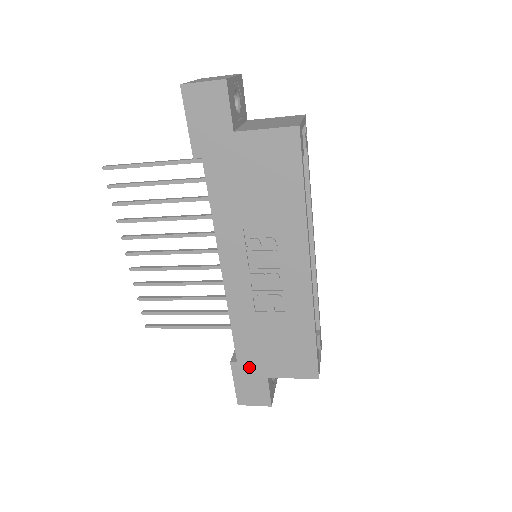
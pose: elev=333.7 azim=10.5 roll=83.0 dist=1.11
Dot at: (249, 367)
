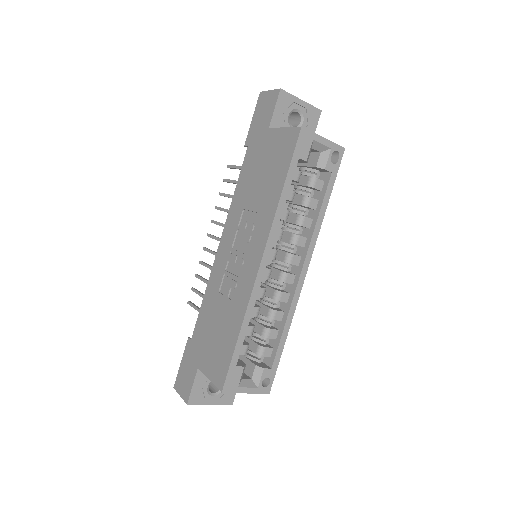
Dot at: (194, 349)
